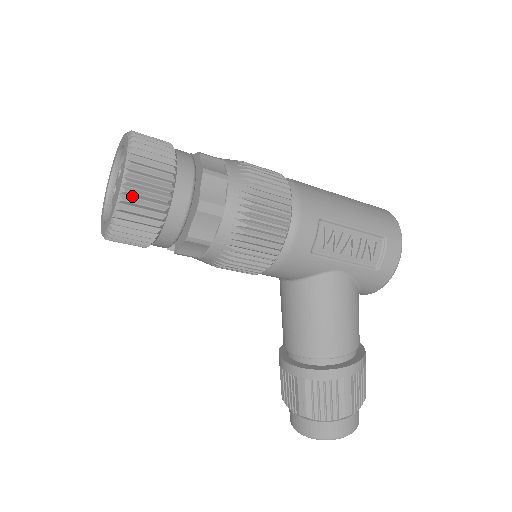
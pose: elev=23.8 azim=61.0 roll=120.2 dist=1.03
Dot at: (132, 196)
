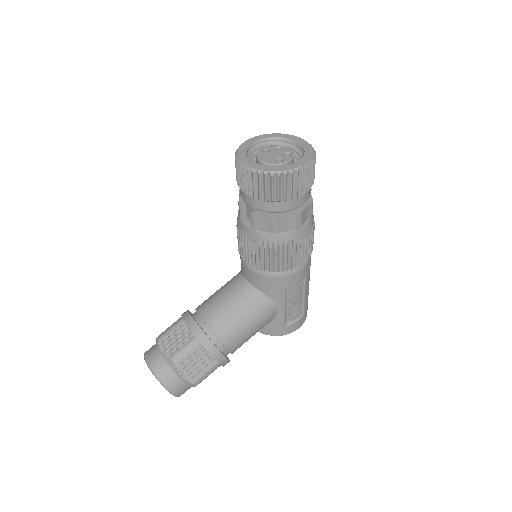
Dot at: (294, 176)
